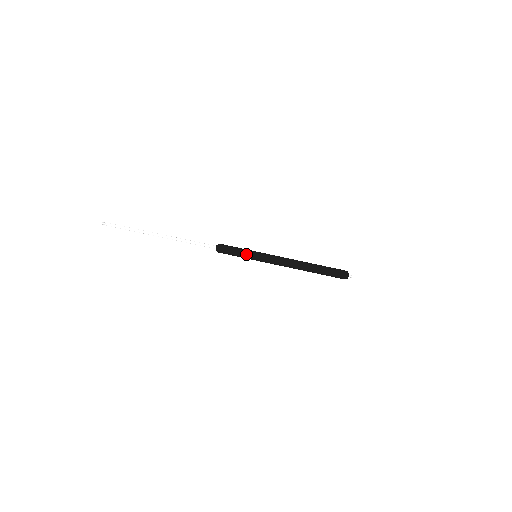
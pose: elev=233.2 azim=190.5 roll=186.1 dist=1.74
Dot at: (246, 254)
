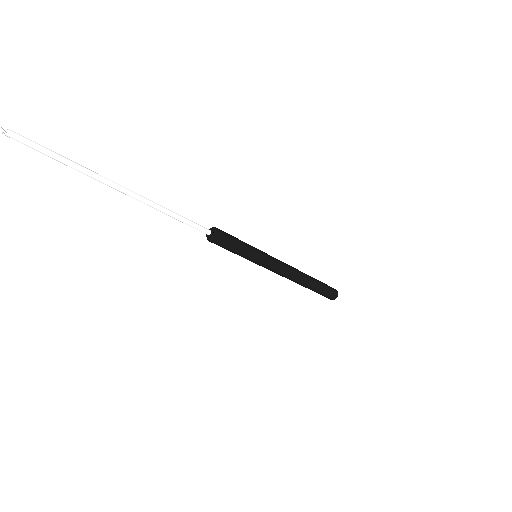
Dot at: (251, 247)
